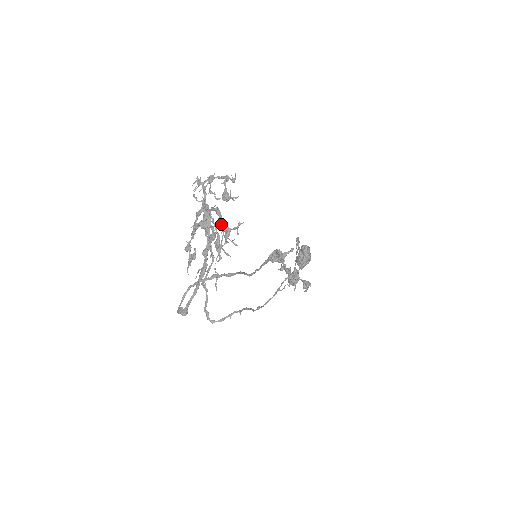
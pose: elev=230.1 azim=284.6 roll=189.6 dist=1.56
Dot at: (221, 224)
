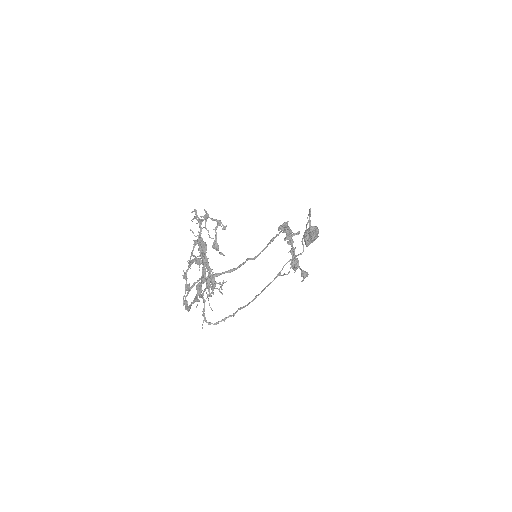
Dot at: (211, 269)
